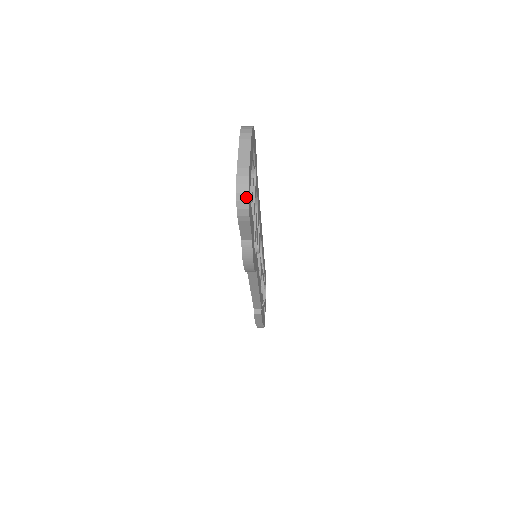
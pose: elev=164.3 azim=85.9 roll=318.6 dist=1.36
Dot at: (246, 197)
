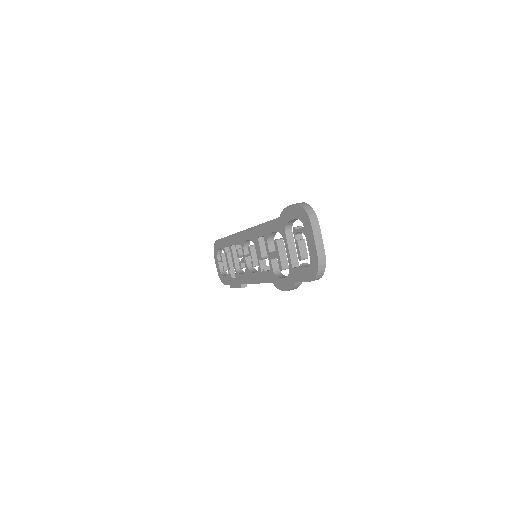
Dot at: (323, 272)
